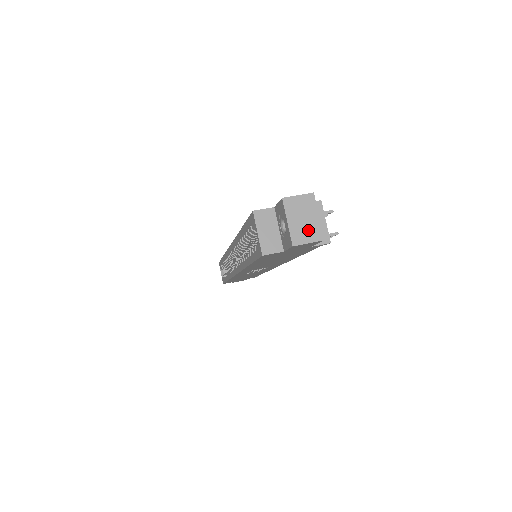
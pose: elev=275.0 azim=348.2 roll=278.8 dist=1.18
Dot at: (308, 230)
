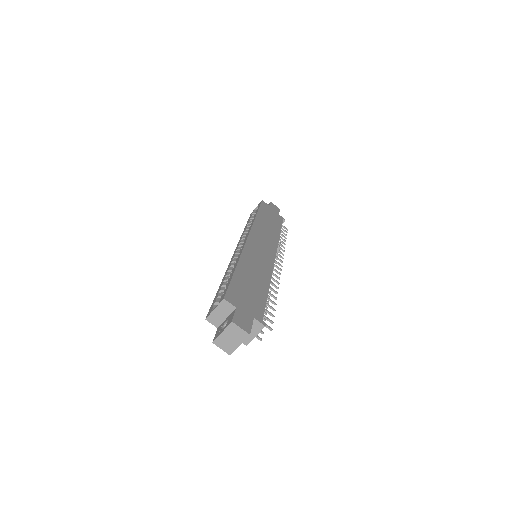
Dot at: (228, 345)
